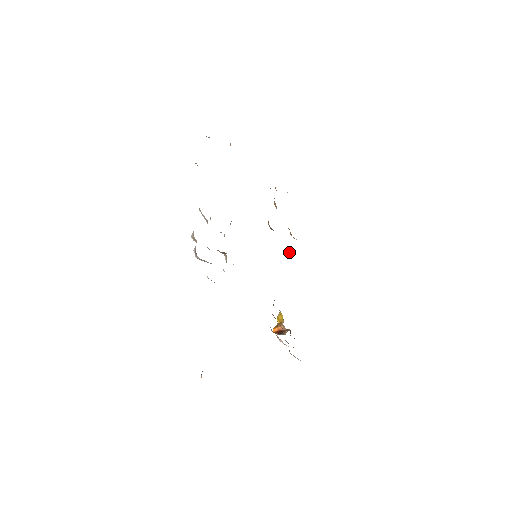
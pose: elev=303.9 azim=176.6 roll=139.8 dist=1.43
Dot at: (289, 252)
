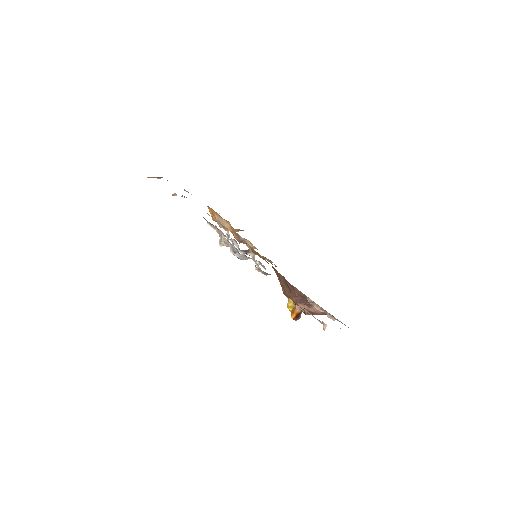
Dot at: occluded
